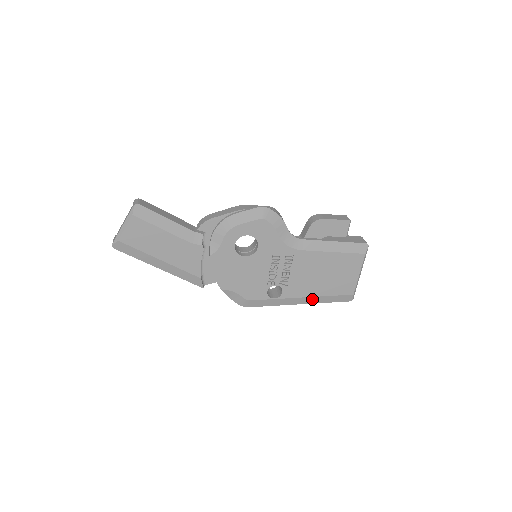
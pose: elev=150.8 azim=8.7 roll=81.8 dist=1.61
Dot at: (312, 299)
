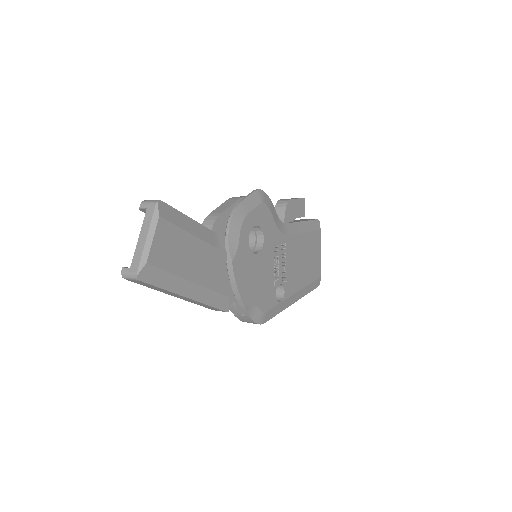
Dot at: (301, 293)
